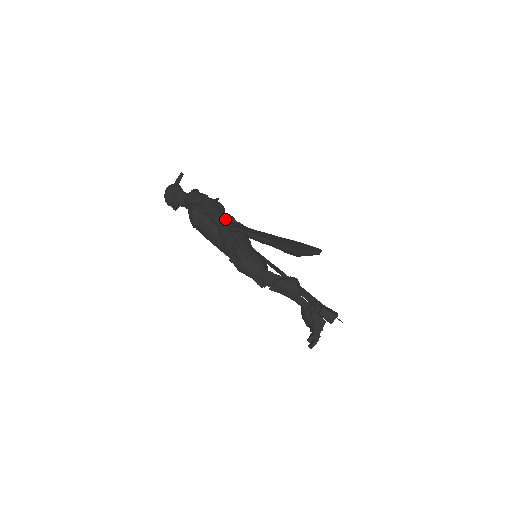
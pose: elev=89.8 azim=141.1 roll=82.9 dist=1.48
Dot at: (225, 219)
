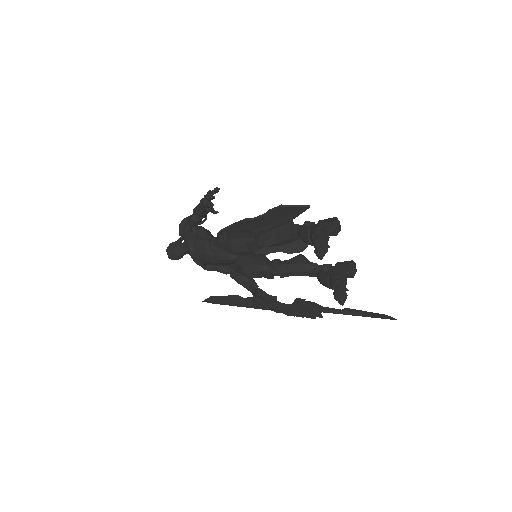
Dot at: occluded
